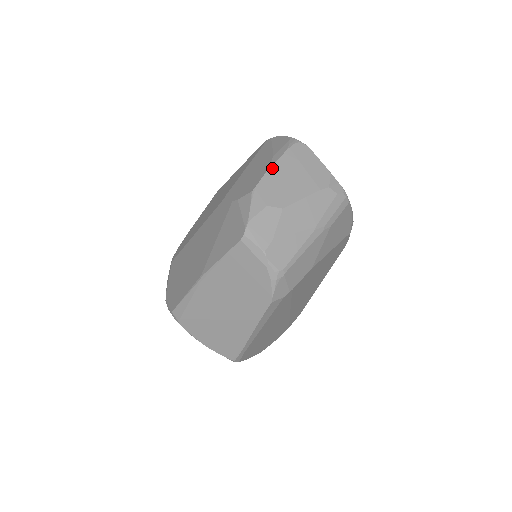
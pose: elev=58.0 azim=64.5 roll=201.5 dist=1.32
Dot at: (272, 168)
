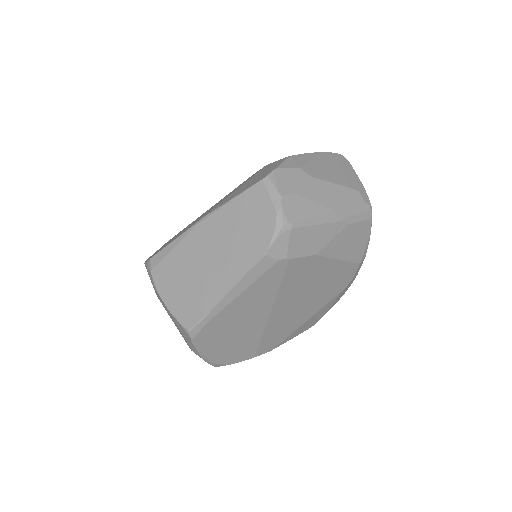
Dot at: (313, 153)
